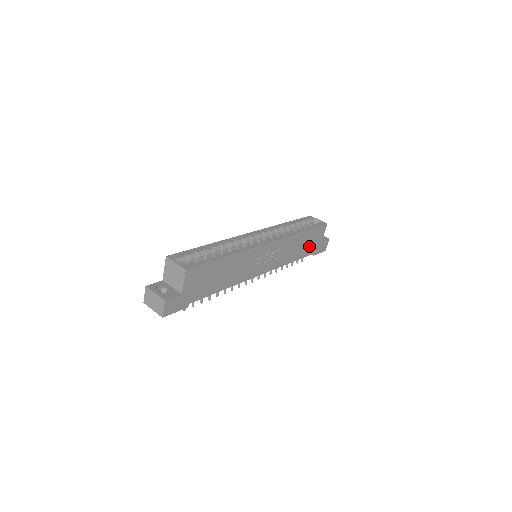
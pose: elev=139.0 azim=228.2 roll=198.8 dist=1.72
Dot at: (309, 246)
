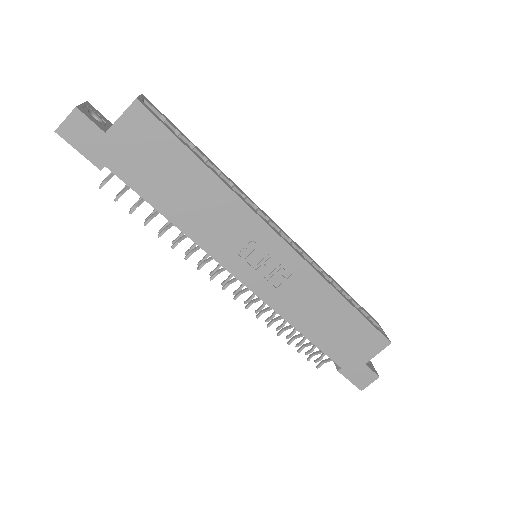
Dot at: (341, 342)
